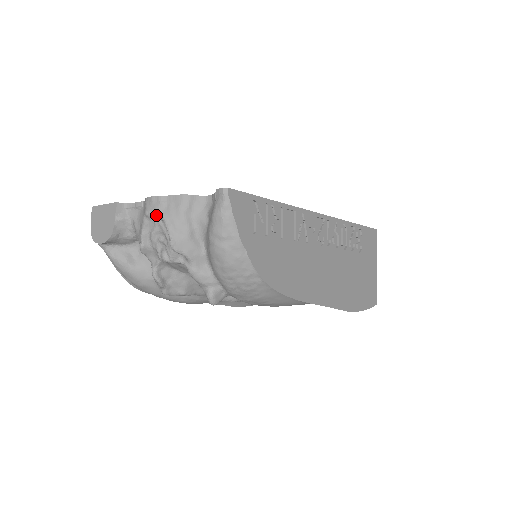
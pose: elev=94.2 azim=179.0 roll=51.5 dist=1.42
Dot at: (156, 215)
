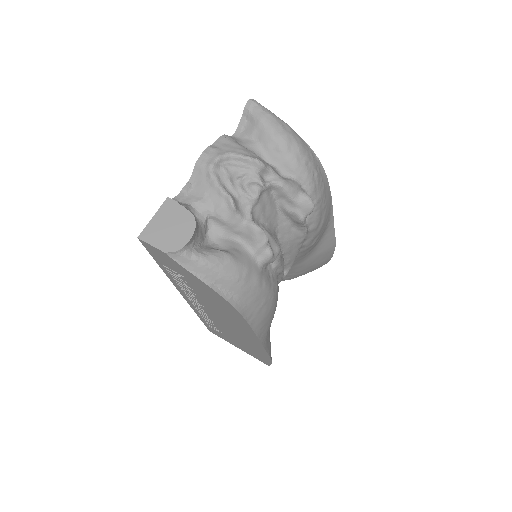
Dot at: (222, 157)
